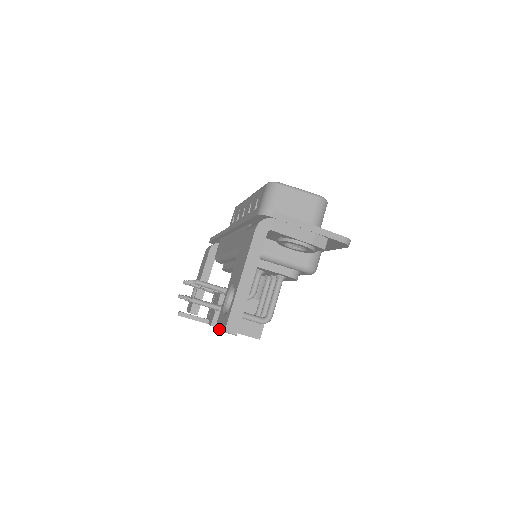
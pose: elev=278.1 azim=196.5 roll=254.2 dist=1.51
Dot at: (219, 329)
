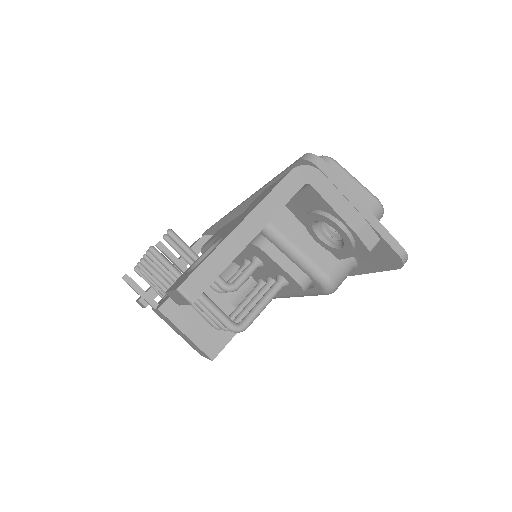
Dot at: (170, 290)
